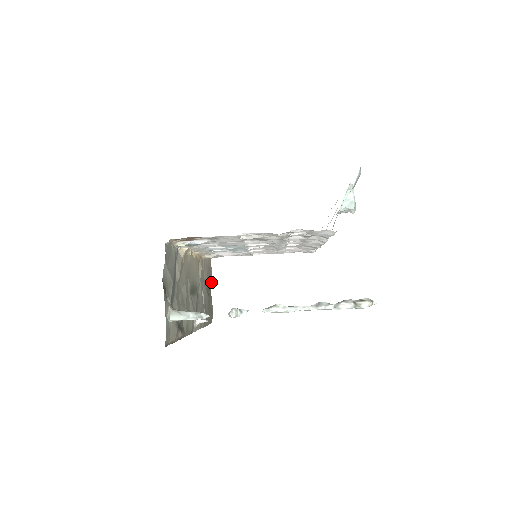
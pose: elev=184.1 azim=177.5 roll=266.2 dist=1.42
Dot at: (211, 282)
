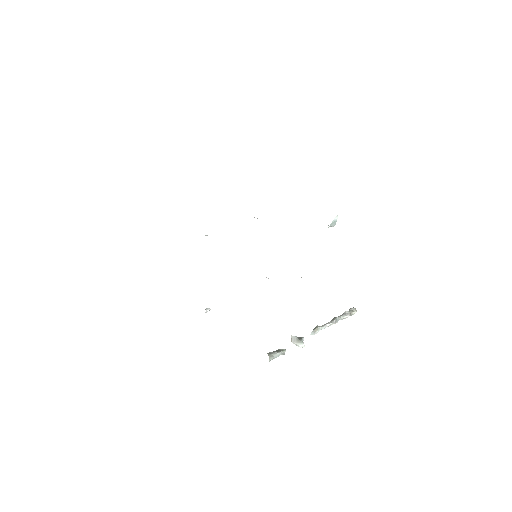
Dot at: occluded
